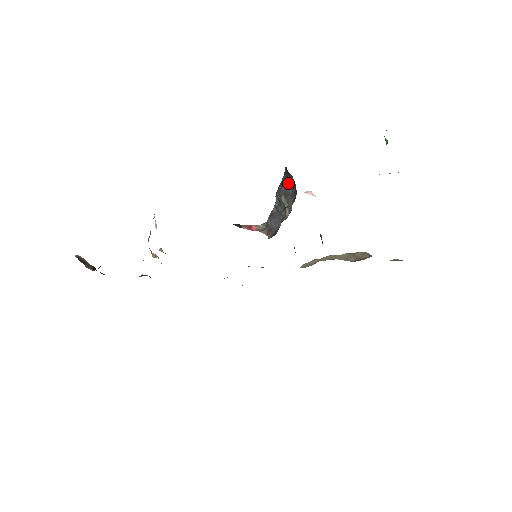
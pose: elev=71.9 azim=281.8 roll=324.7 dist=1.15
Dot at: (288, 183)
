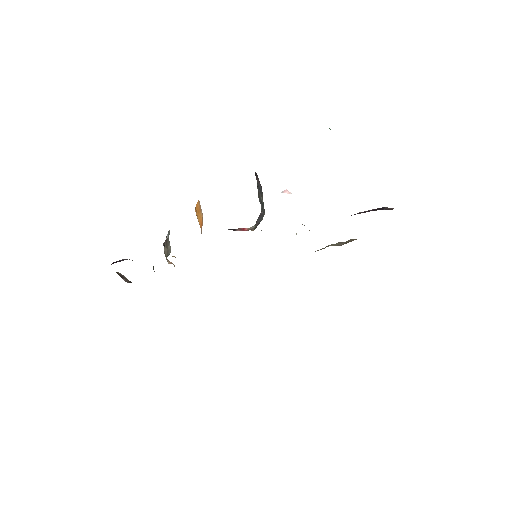
Dot at: (258, 182)
